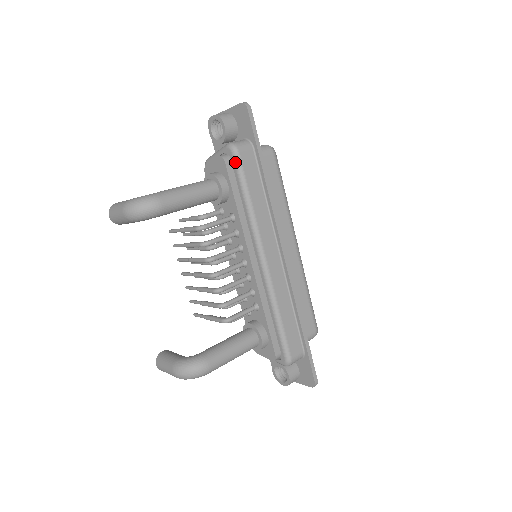
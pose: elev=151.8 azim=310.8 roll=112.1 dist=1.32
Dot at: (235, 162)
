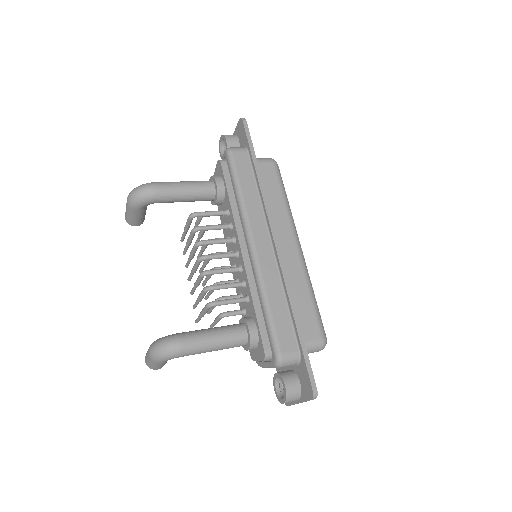
Dot at: (229, 160)
